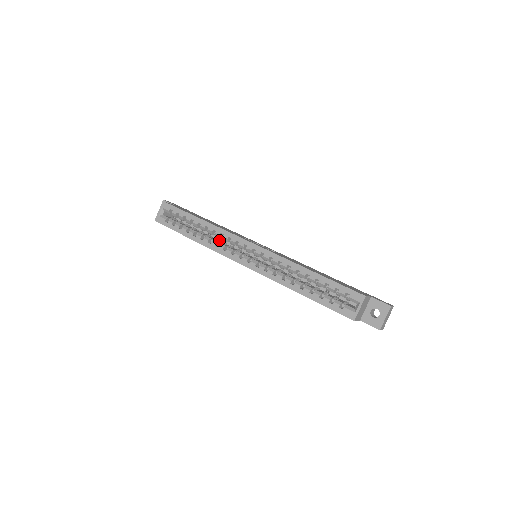
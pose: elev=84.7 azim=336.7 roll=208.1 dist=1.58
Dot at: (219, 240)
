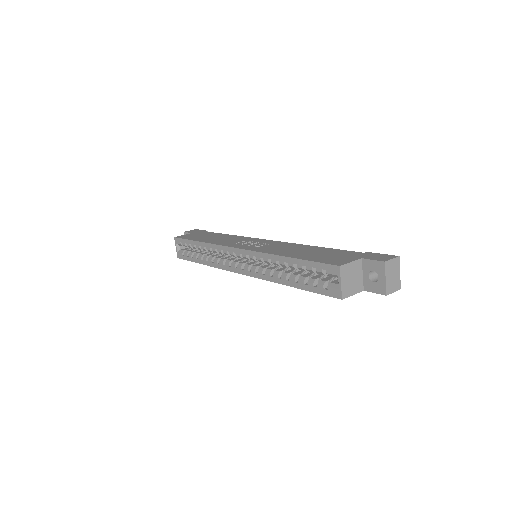
Dot at: occluded
